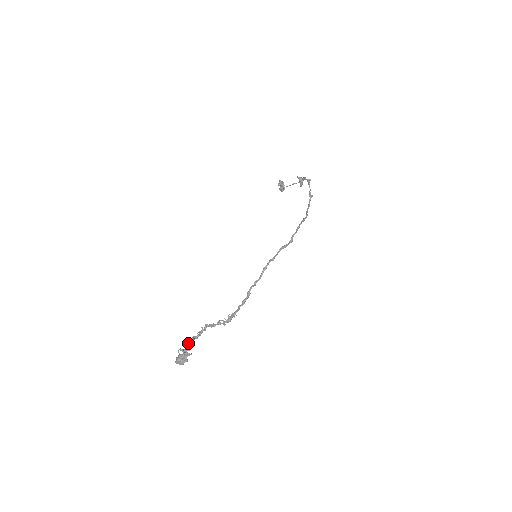
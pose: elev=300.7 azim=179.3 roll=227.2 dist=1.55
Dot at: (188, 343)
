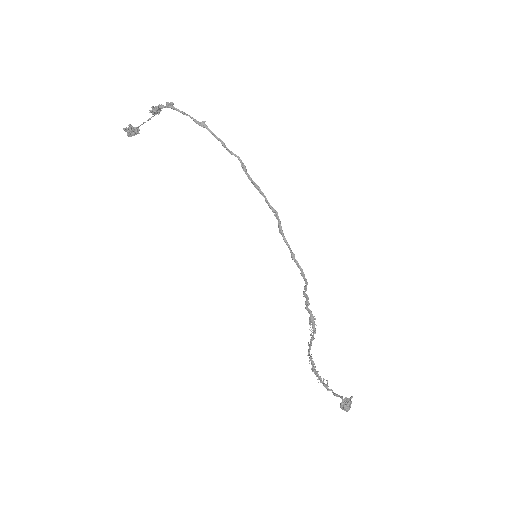
Dot at: (325, 385)
